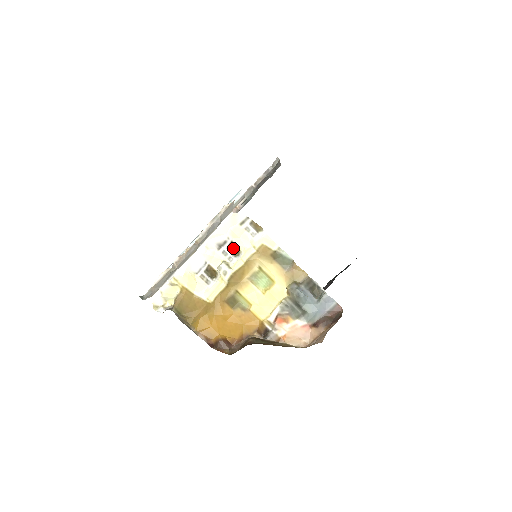
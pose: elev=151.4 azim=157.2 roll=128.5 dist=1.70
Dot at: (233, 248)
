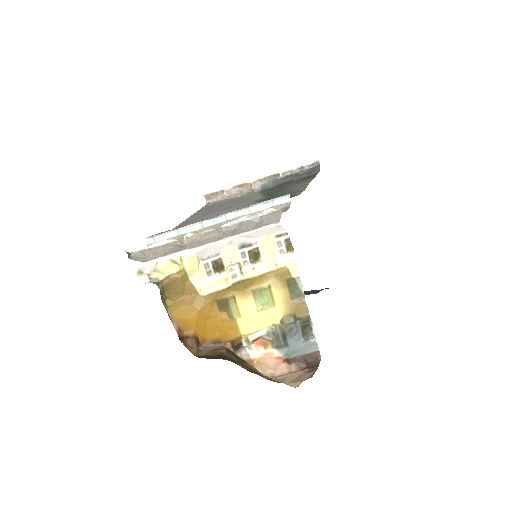
Dot at: (254, 254)
